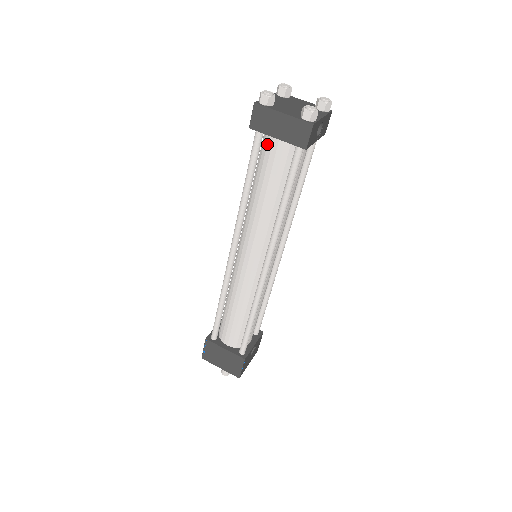
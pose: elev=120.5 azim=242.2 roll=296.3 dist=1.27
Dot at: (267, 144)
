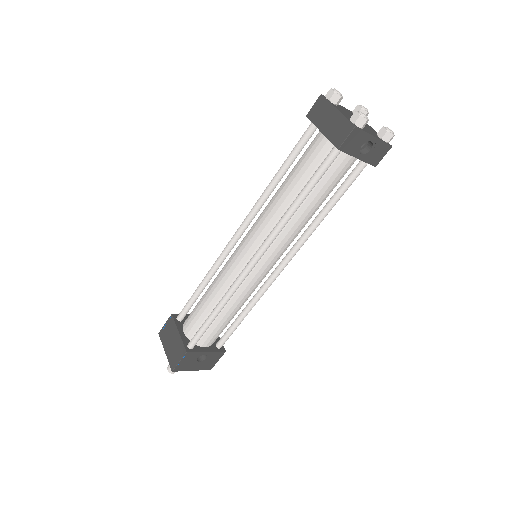
Dot at: (314, 140)
